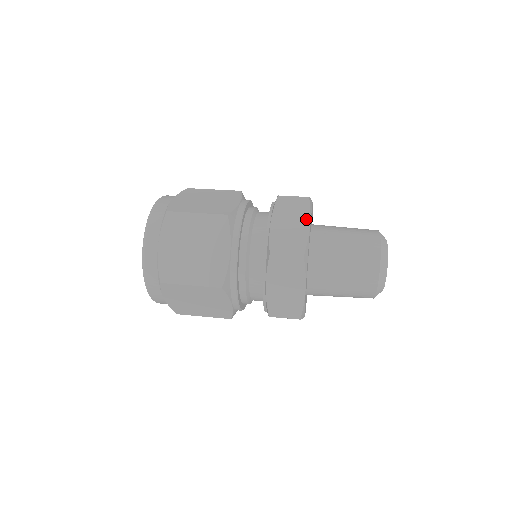
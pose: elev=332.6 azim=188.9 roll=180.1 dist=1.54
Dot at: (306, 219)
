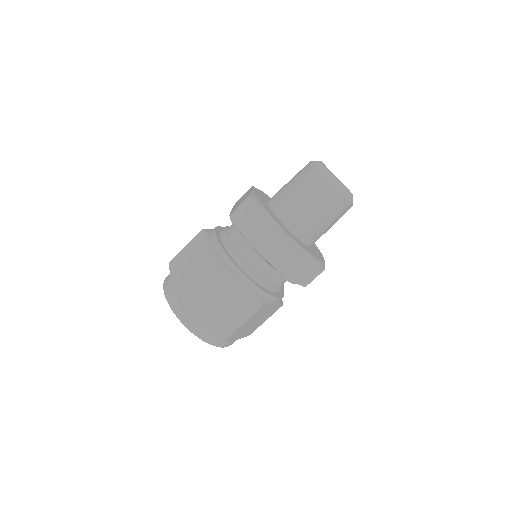
Dot at: (264, 214)
